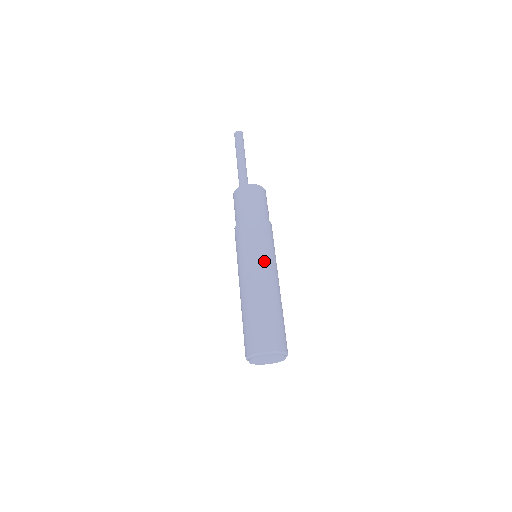
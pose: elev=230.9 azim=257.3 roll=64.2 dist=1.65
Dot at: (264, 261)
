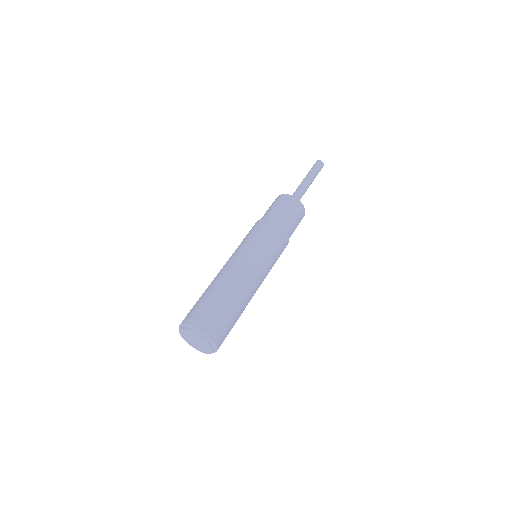
Dot at: (239, 252)
